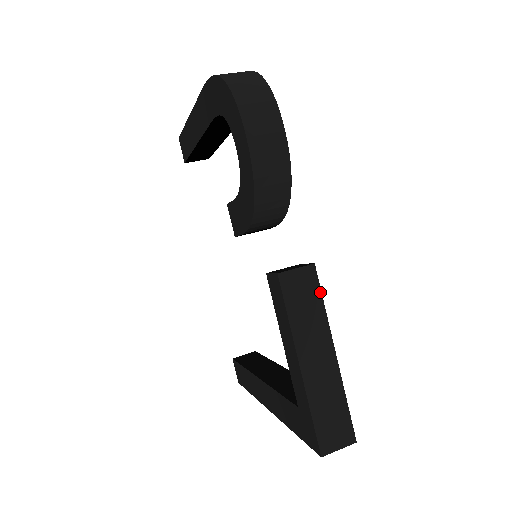
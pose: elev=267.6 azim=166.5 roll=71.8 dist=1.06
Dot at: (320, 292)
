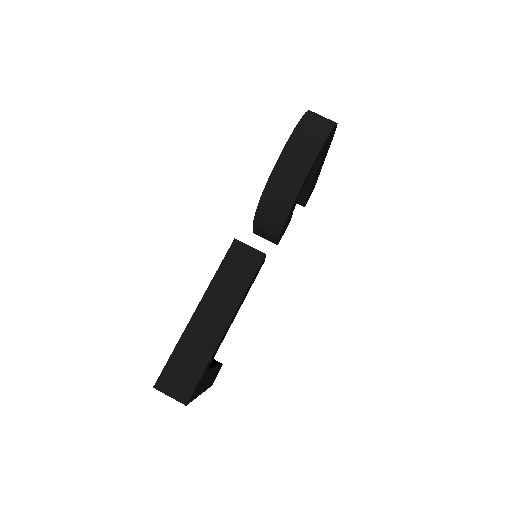
Dot at: (253, 276)
